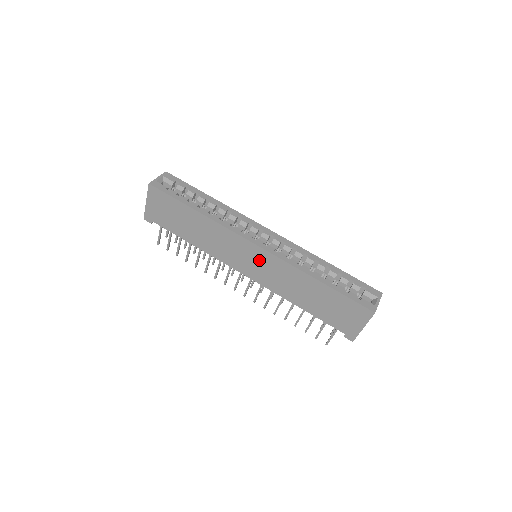
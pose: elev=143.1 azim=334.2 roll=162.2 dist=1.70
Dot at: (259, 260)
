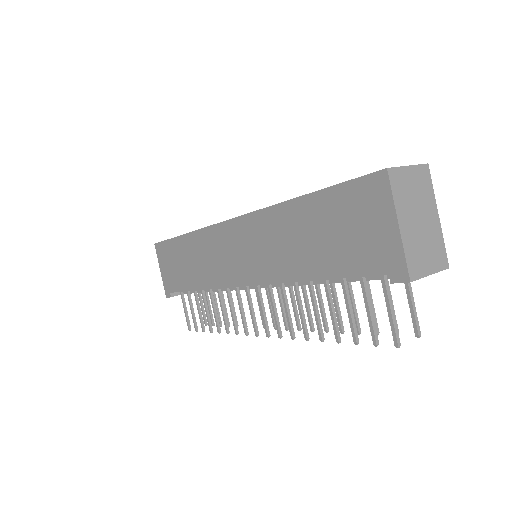
Dot at: (240, 242)
